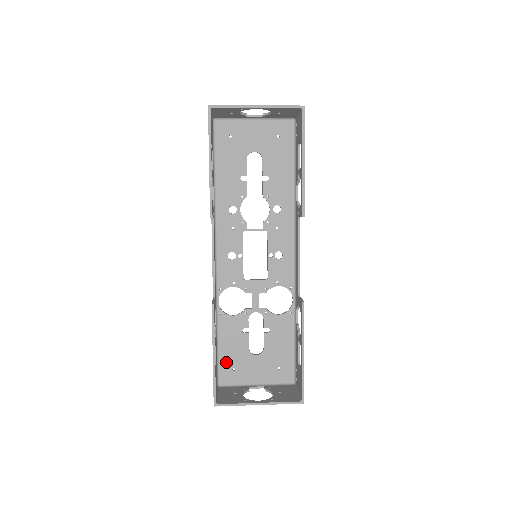
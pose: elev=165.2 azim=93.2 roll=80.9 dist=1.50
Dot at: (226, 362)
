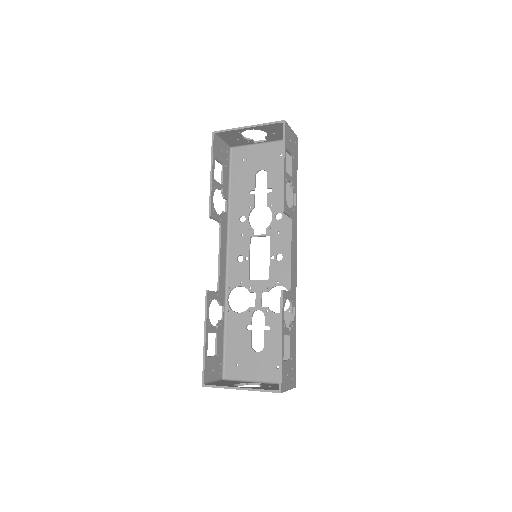
Dot at: (231, 357)
